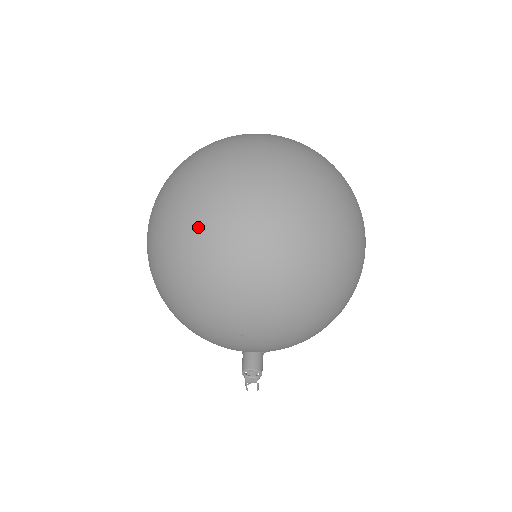
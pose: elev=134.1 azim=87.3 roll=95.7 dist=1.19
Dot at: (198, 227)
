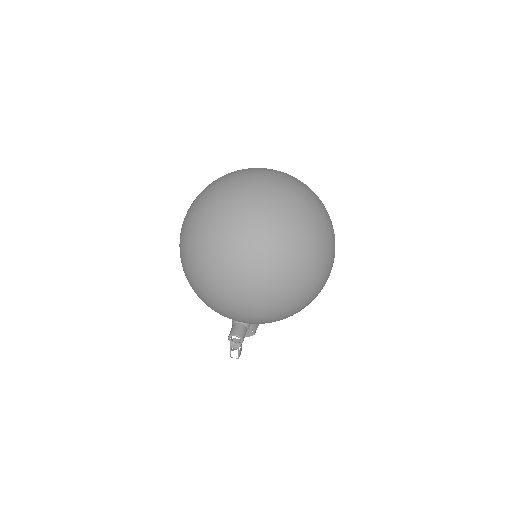
Dot at: (216, 215)
